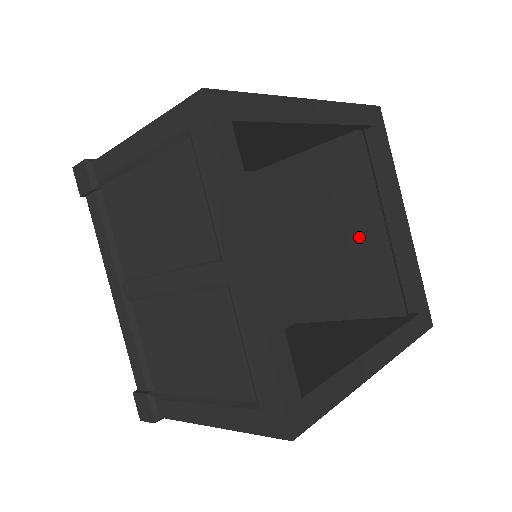
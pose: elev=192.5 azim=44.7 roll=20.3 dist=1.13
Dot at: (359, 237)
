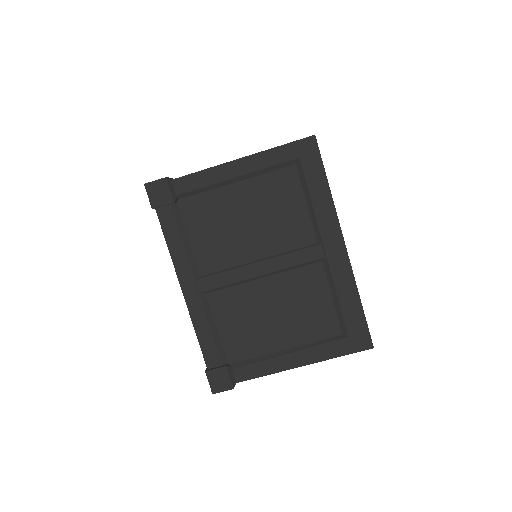
Dot at: occluded
